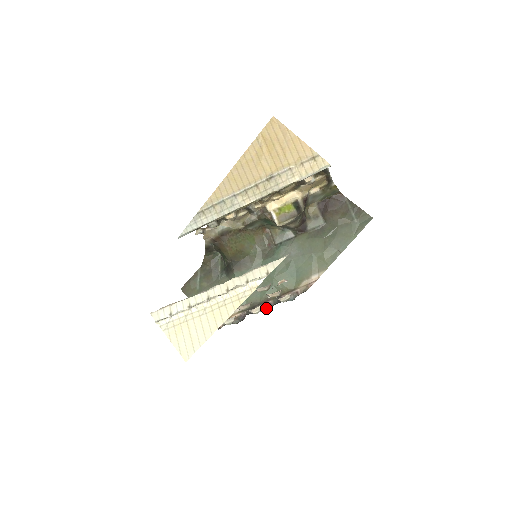
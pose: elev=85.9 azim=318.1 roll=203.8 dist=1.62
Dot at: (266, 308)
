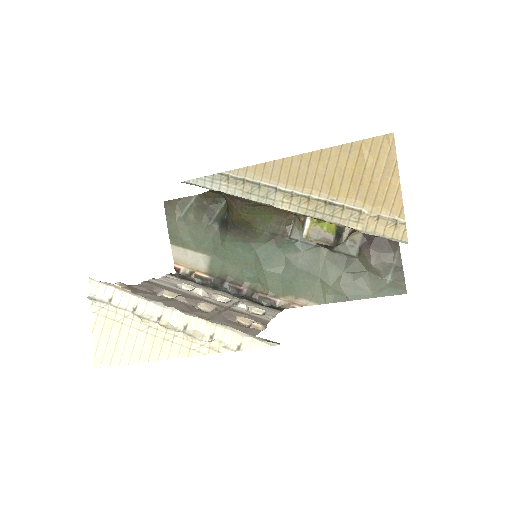
Dot at: (235, 292)
